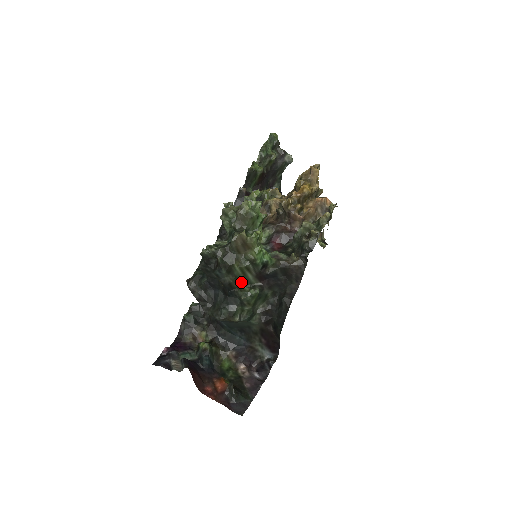
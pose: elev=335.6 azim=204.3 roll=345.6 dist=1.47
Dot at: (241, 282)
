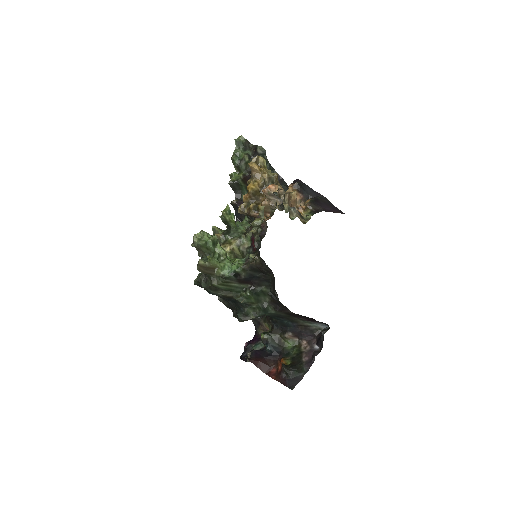
Dot at: (234, 291)
